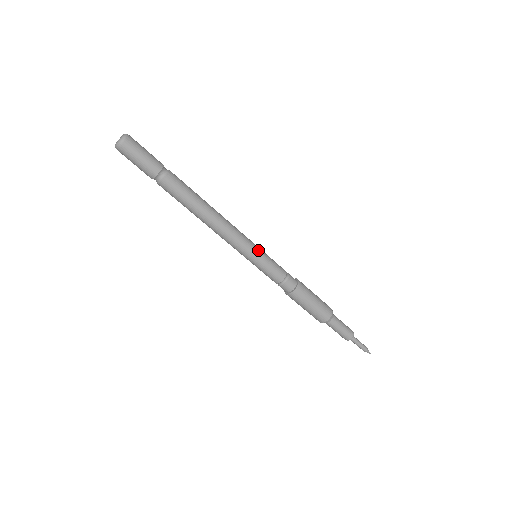
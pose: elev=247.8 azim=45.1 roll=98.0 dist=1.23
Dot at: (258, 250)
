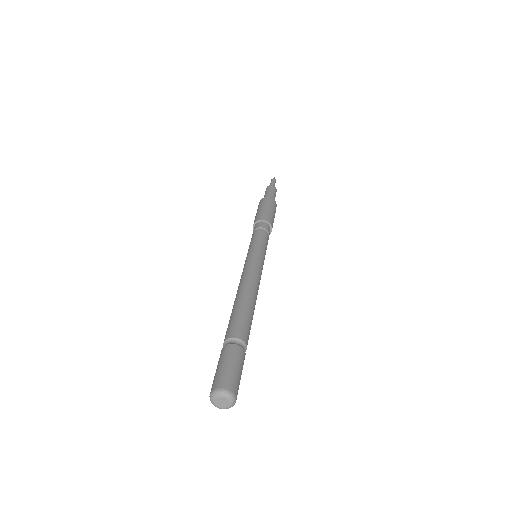
Dot at: occluded
